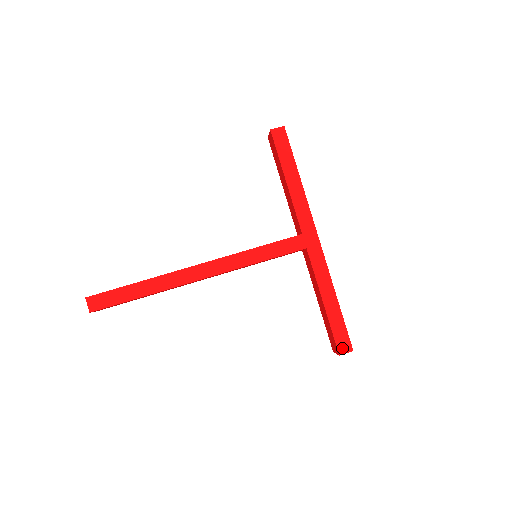
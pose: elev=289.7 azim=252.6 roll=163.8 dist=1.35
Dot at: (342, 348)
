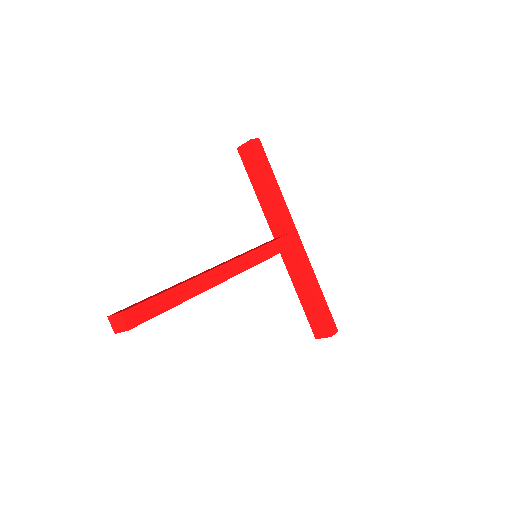
Dot at: (332, 330)
